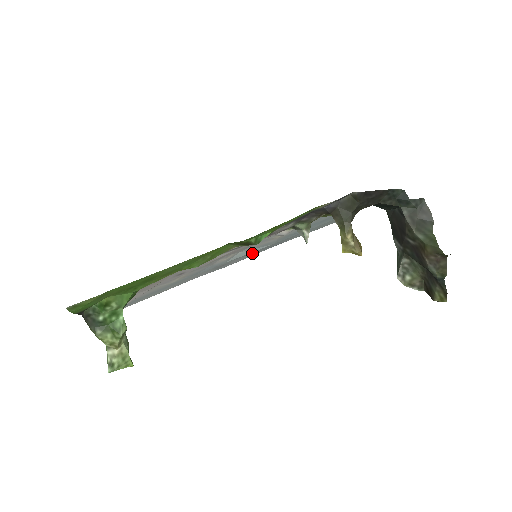
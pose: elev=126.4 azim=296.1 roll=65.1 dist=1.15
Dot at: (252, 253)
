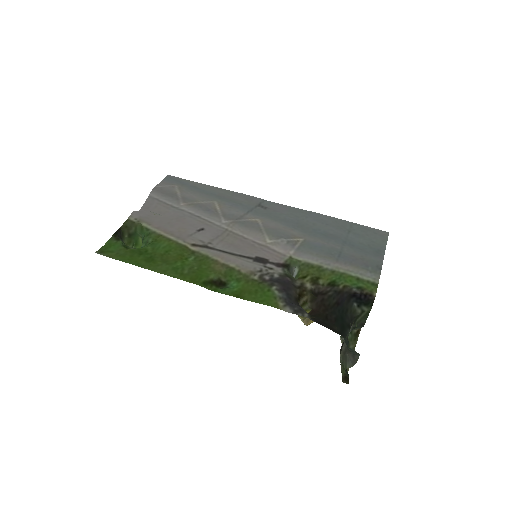
Dot at: (291, 214)
